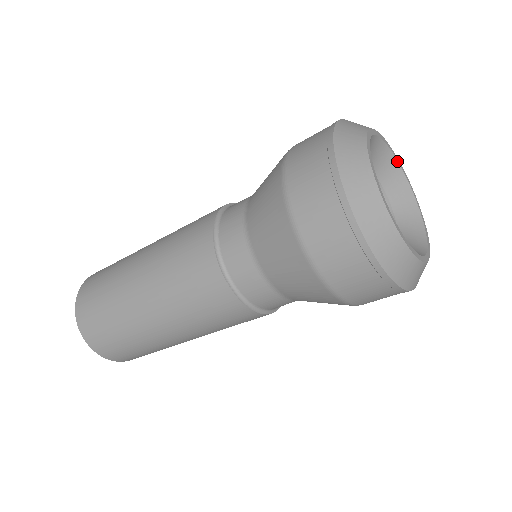
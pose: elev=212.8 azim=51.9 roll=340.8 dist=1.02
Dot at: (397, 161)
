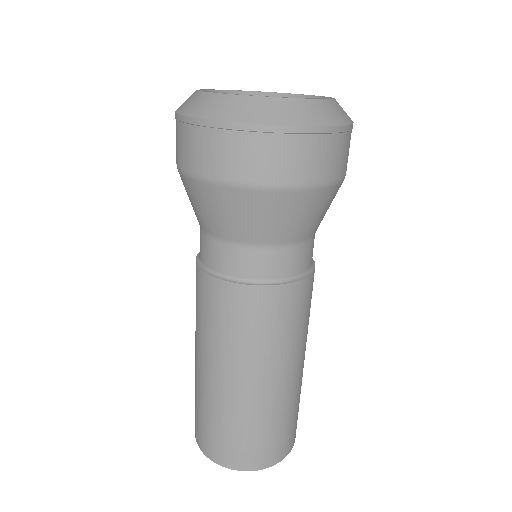
Dot at: (234, 91)
